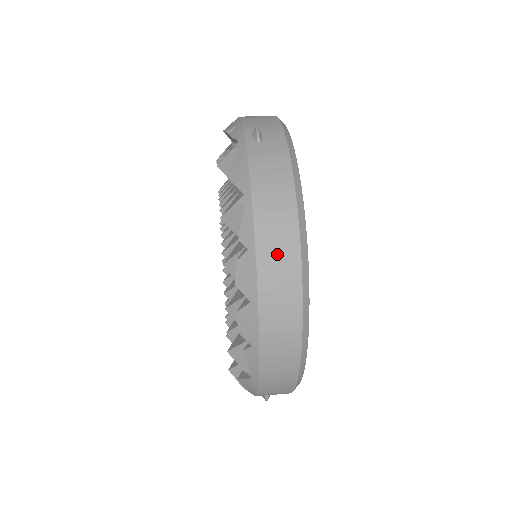
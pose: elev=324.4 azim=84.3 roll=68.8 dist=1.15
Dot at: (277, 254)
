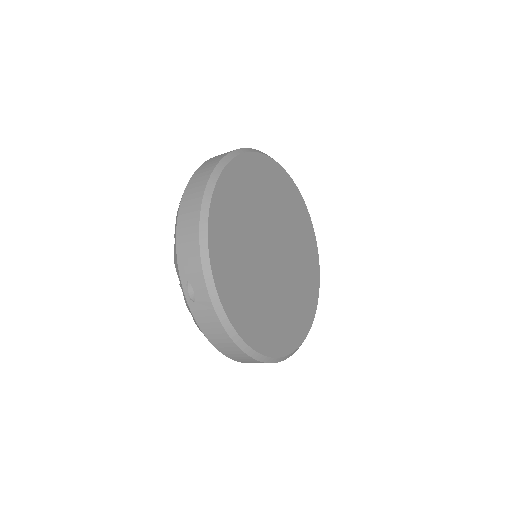
Dot at: (215, 158)
